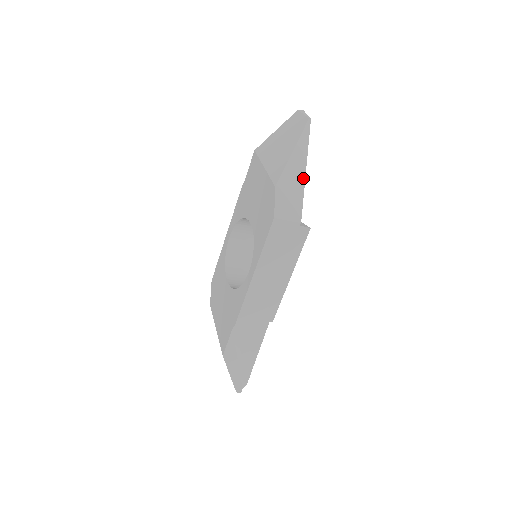
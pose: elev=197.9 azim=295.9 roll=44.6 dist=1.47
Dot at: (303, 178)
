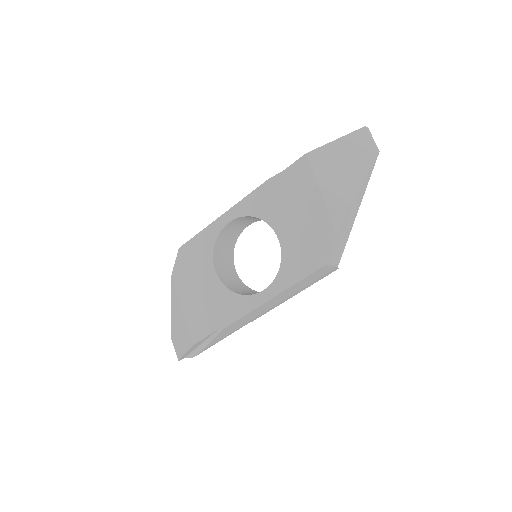
Dot at: (354, 220)
